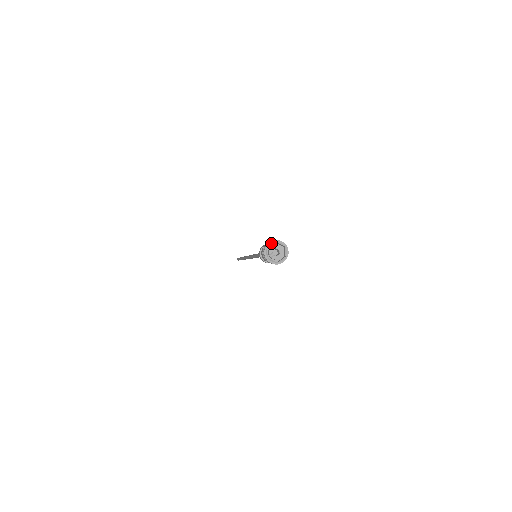
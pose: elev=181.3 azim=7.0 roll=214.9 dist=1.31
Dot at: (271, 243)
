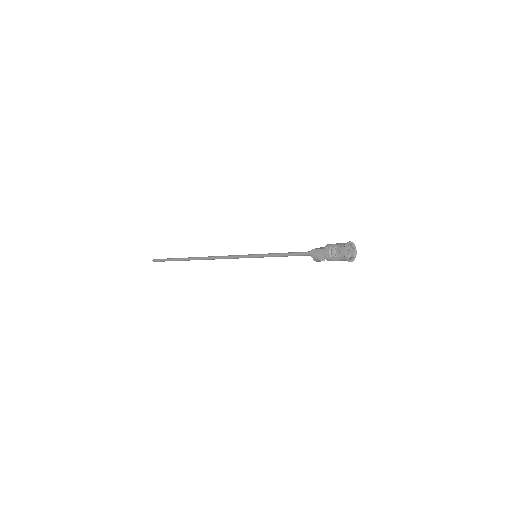
Dot at: (345, 249)
